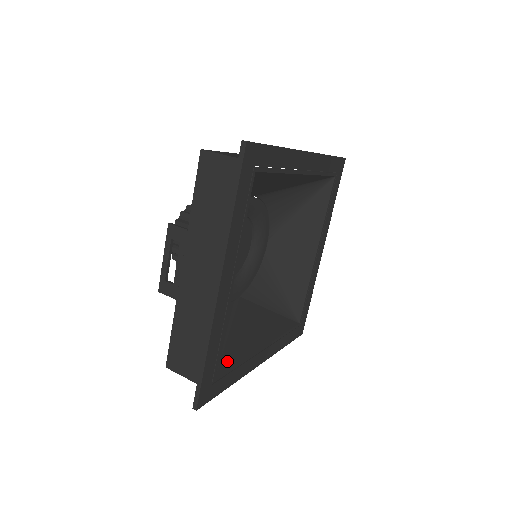
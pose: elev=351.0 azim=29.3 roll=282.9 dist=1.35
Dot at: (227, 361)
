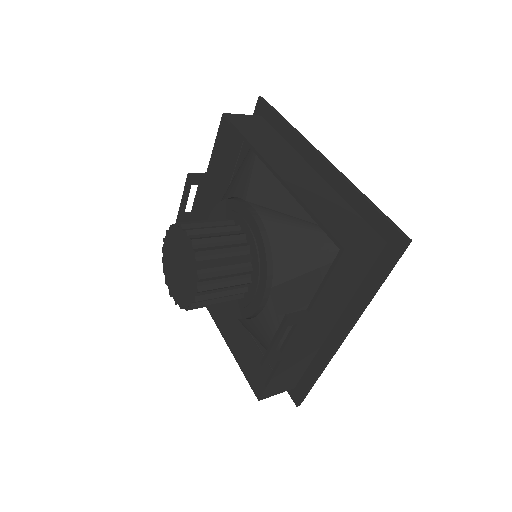
Dot at: occluded
